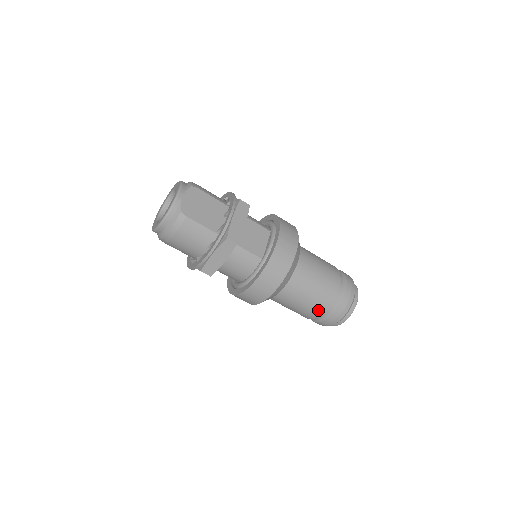
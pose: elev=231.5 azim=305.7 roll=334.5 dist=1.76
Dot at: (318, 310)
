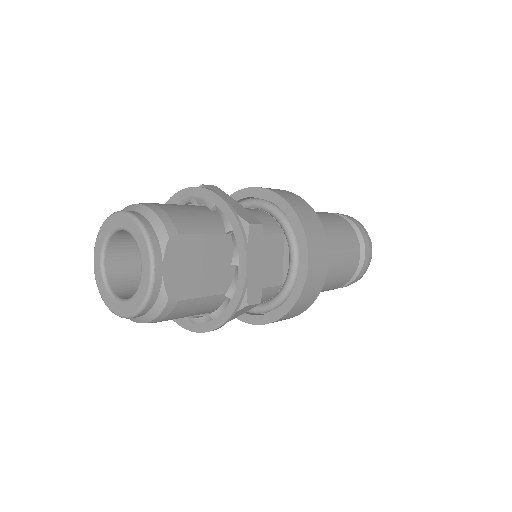
Dot at: (333, 289)
